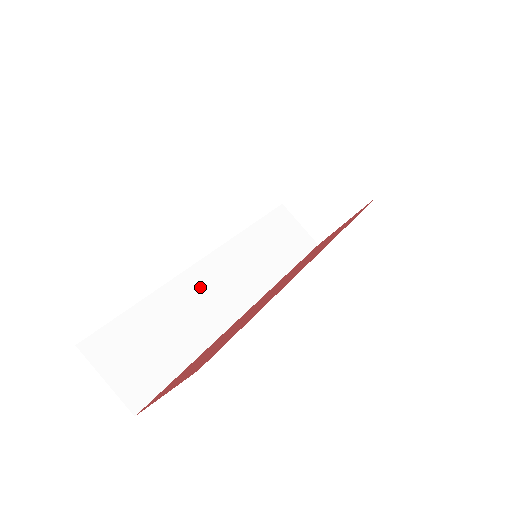
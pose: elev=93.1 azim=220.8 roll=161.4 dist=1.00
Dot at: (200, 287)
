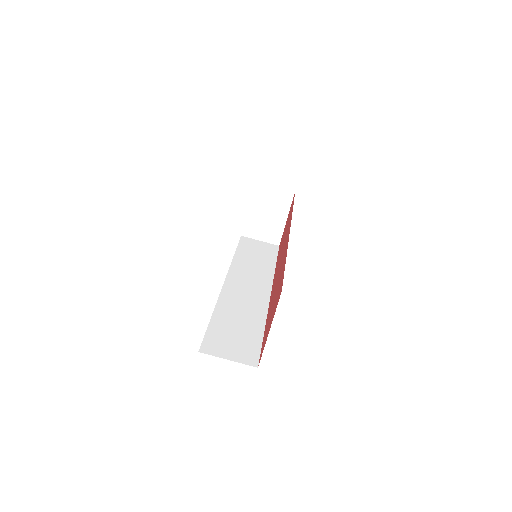
Dot at: (235, 297)
